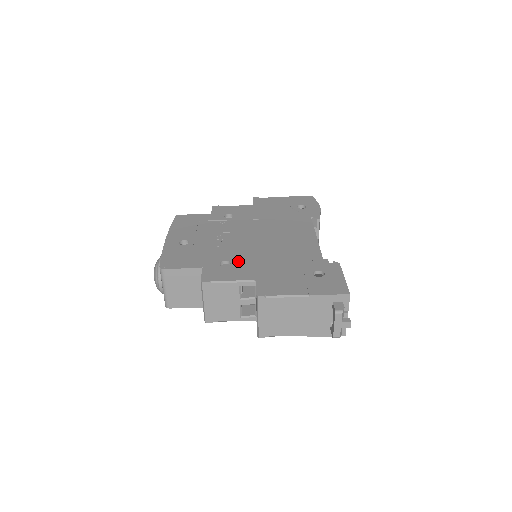
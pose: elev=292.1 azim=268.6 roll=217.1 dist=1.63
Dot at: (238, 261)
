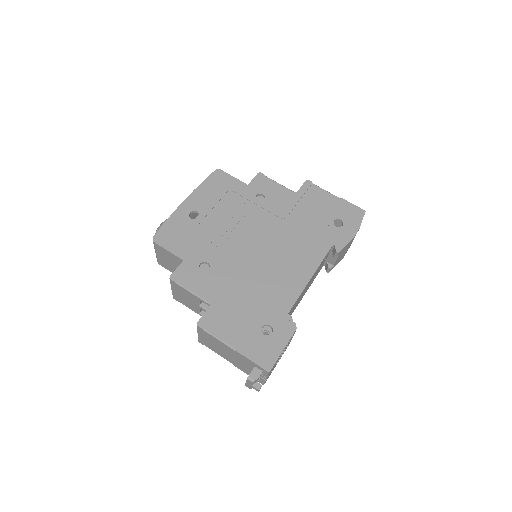
Dot at: (217, 270)
